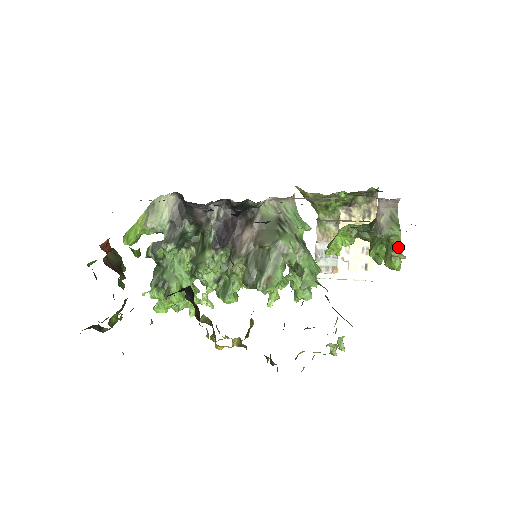
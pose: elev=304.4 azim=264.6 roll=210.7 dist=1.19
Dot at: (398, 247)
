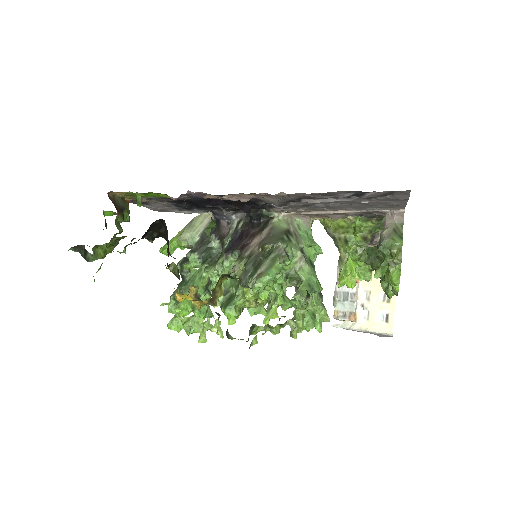
Dot at: (398, 258)
